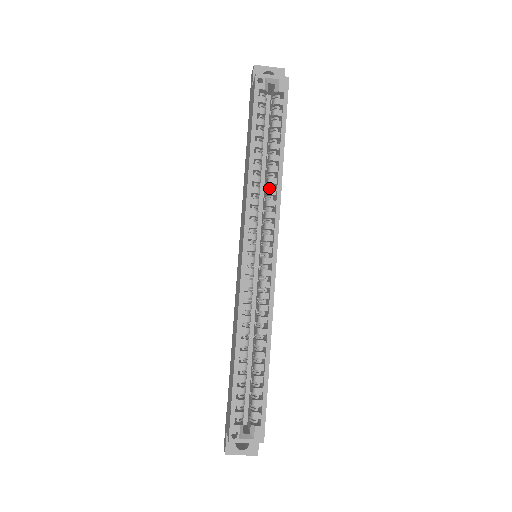
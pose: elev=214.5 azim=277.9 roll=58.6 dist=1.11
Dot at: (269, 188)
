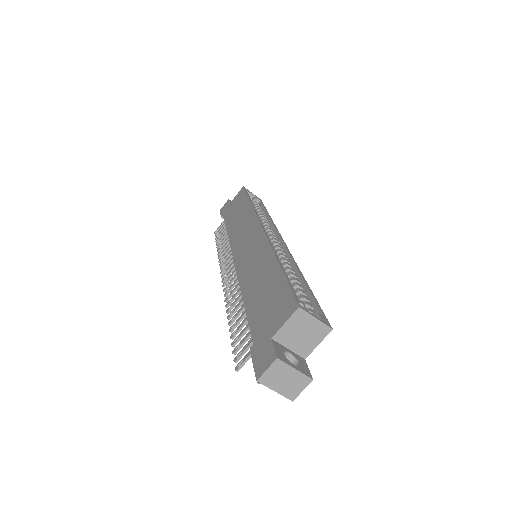
Dot at: (263, 224)
